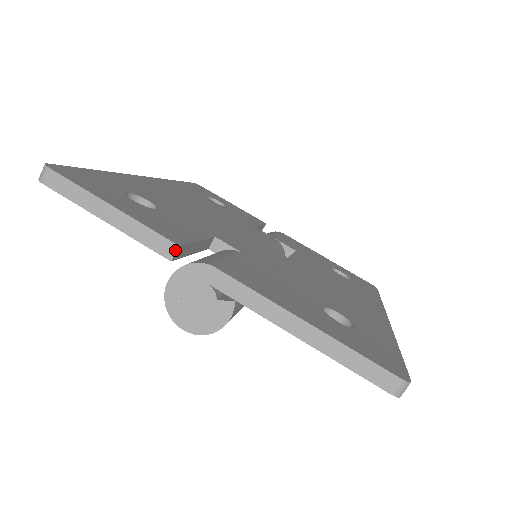
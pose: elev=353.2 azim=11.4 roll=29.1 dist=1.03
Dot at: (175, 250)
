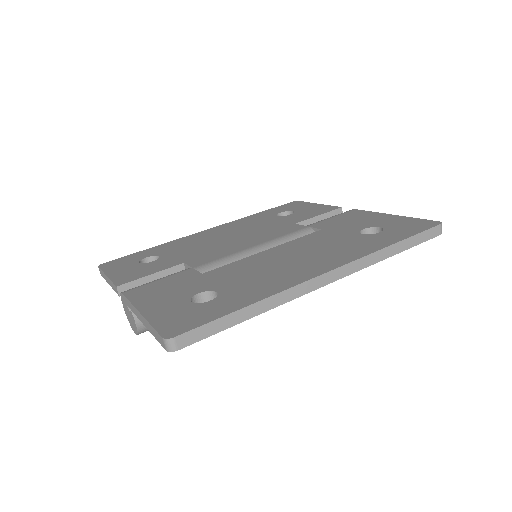
Dot at: (117, 290)
